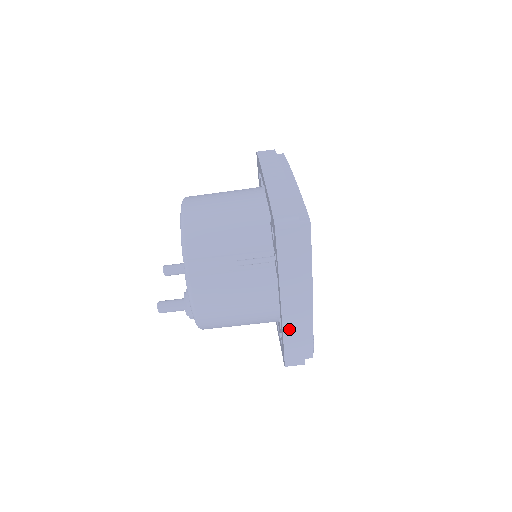
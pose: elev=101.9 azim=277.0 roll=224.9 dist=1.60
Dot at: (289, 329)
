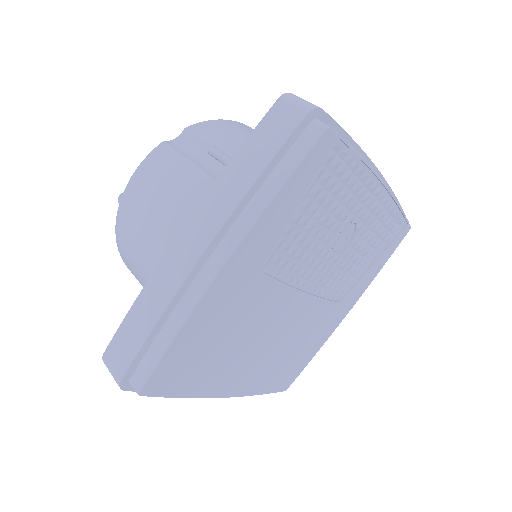
Dot at: (158, 281)
